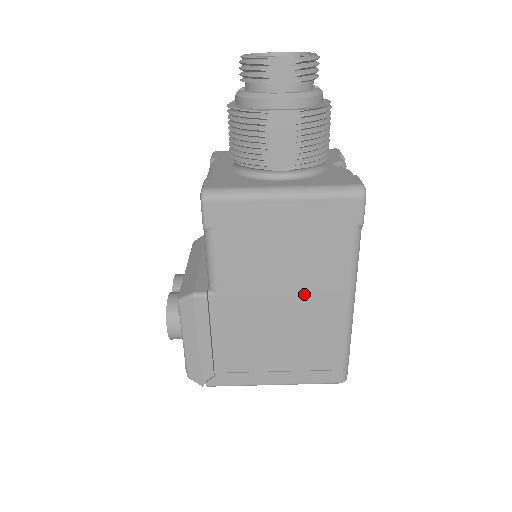
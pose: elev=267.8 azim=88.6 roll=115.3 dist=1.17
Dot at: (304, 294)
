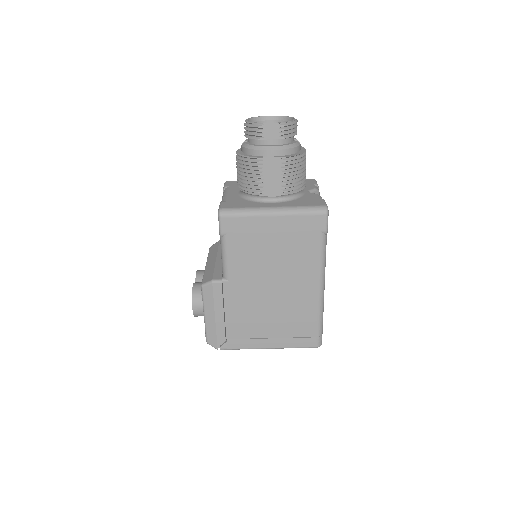
Dot at: (289, 281)
